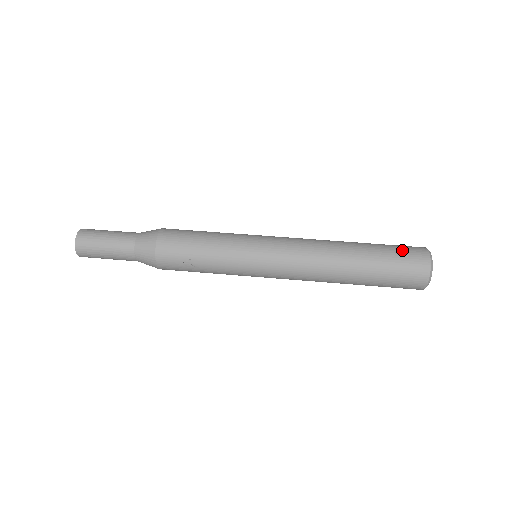
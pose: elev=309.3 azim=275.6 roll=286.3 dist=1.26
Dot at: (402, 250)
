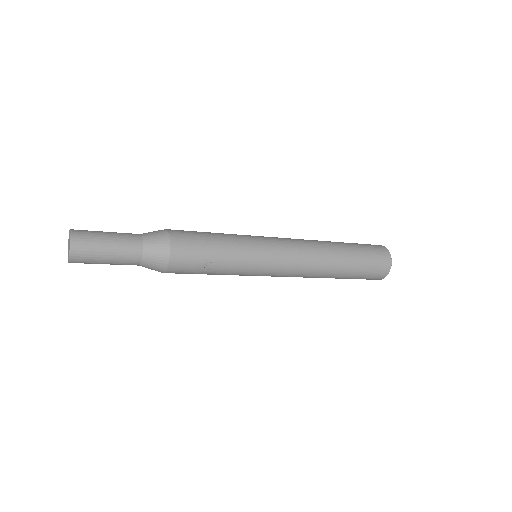
Dot at: (371, 248)
